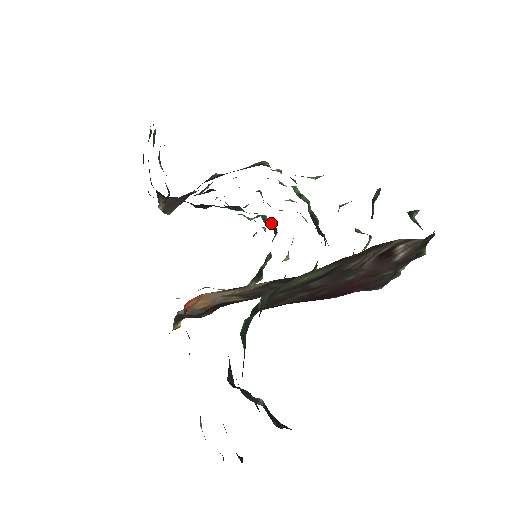
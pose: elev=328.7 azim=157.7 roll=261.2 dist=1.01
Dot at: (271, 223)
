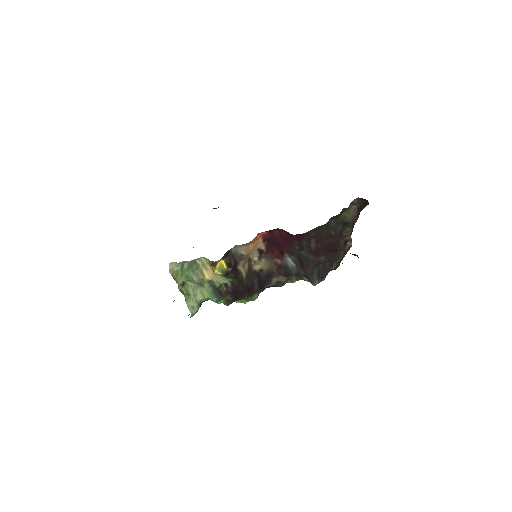
Dot at: occluded
